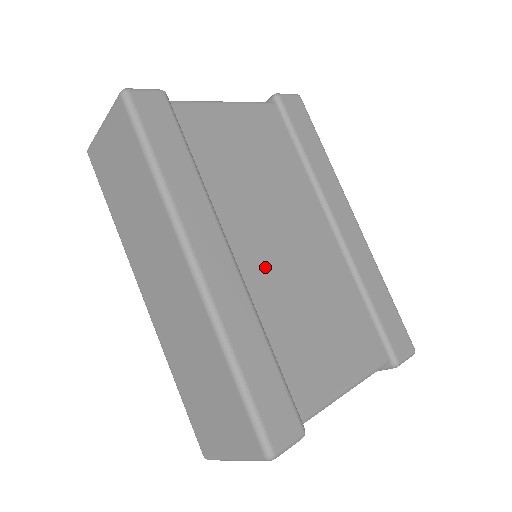
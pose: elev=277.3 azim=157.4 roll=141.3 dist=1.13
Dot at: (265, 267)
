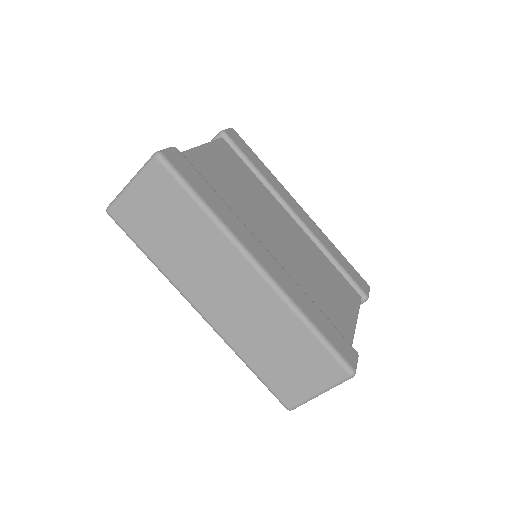
Dot at: (284, 257)
